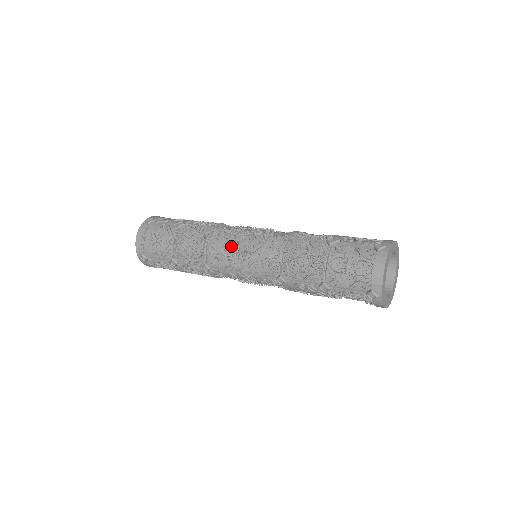
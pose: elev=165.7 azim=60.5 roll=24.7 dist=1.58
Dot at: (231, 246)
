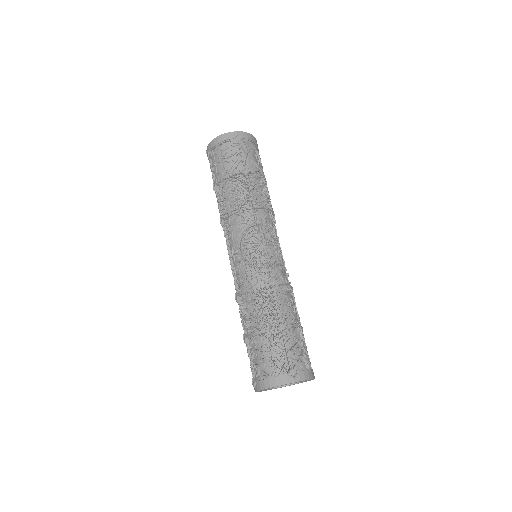
Dot at: (244, 236)
